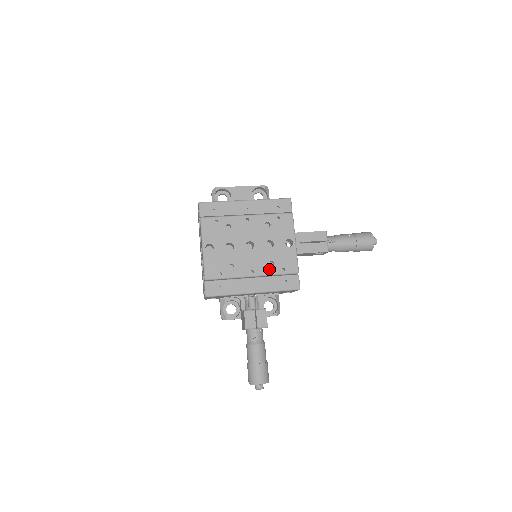
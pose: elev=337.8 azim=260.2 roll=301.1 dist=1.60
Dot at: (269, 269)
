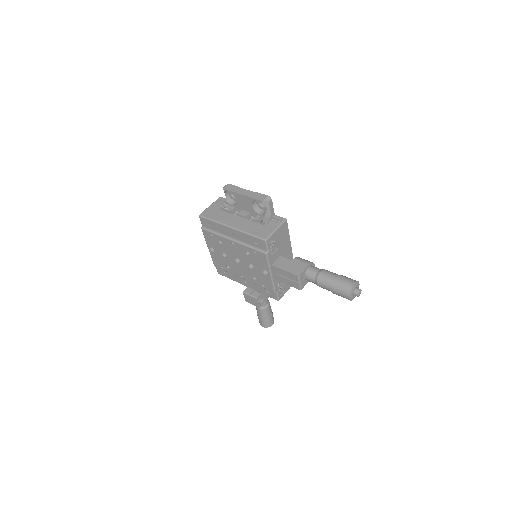
Dot at: (253, 281)
